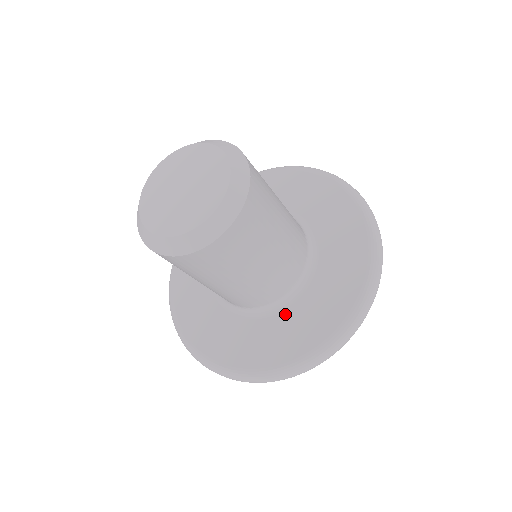
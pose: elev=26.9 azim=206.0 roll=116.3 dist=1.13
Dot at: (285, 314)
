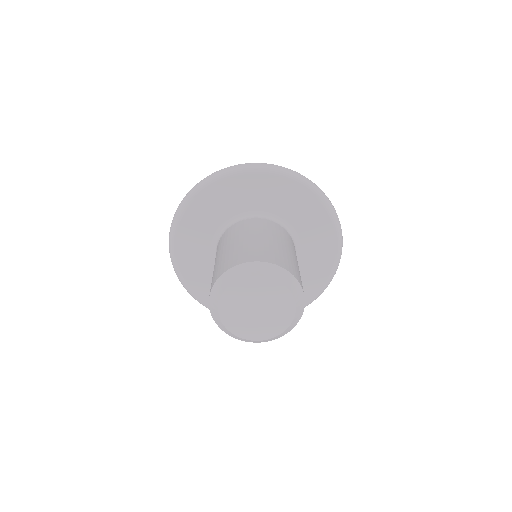
Dot at: occluded
